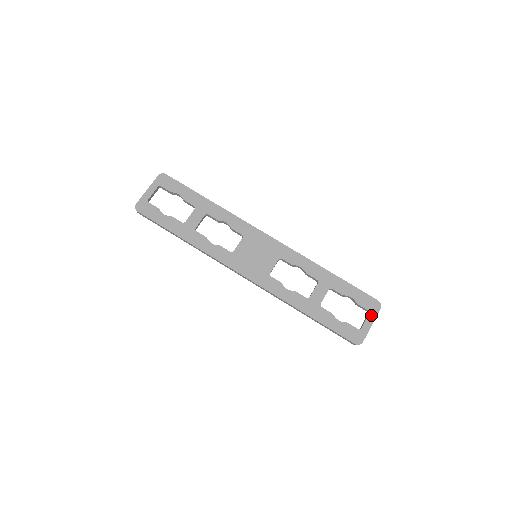
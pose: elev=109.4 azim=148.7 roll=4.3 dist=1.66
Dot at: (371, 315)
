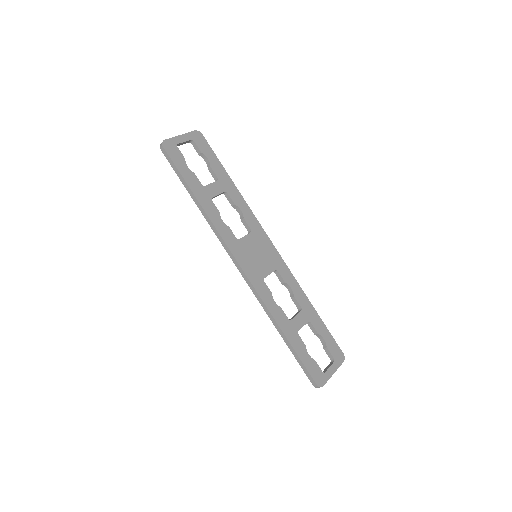
Dot at: (335, 364)
